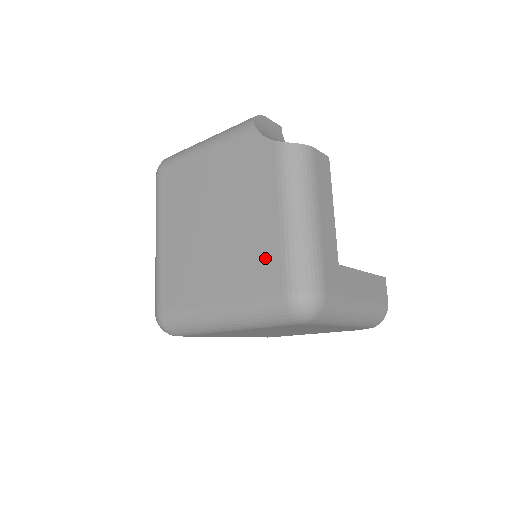
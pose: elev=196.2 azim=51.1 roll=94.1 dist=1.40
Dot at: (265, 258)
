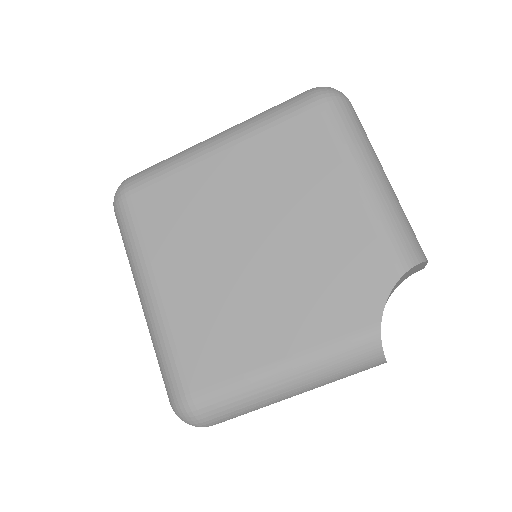
Dot at: occluded
